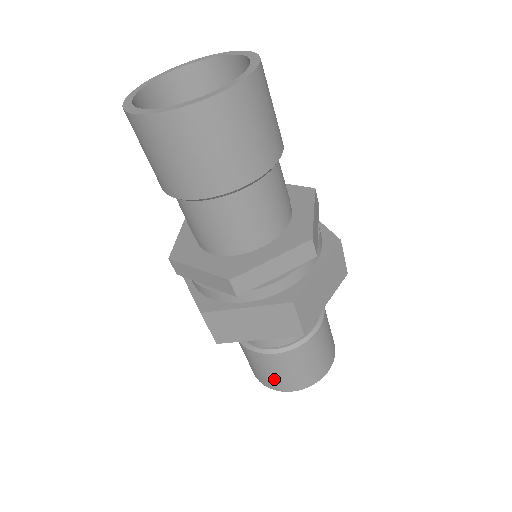
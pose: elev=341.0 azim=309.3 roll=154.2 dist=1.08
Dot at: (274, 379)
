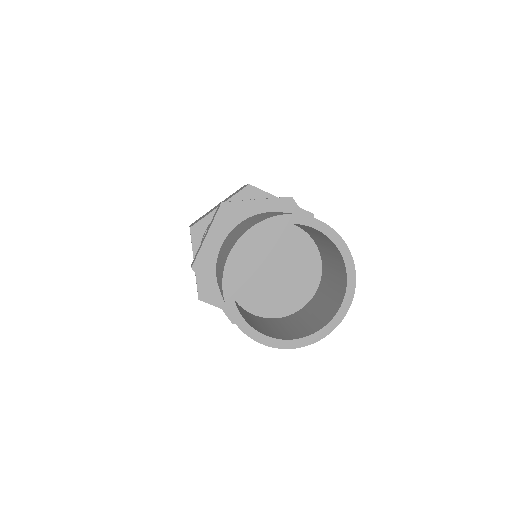
Dot at: occluded
